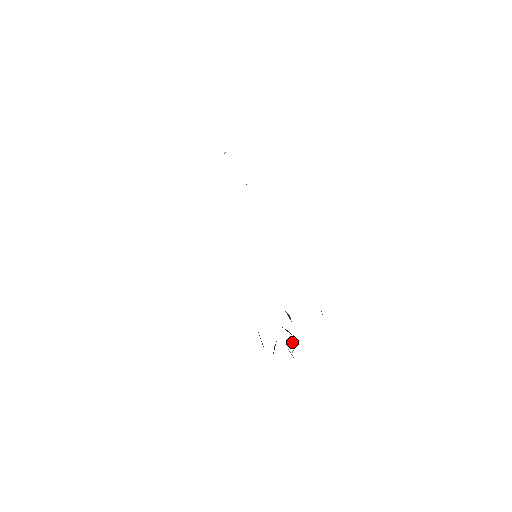
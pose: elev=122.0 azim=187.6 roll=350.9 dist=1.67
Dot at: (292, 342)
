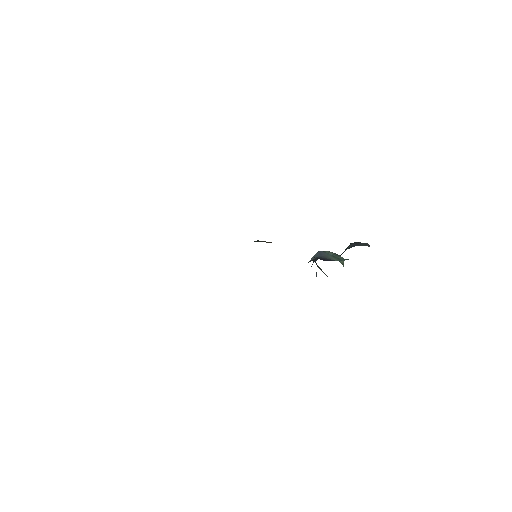
Dot at: (342, 264)
